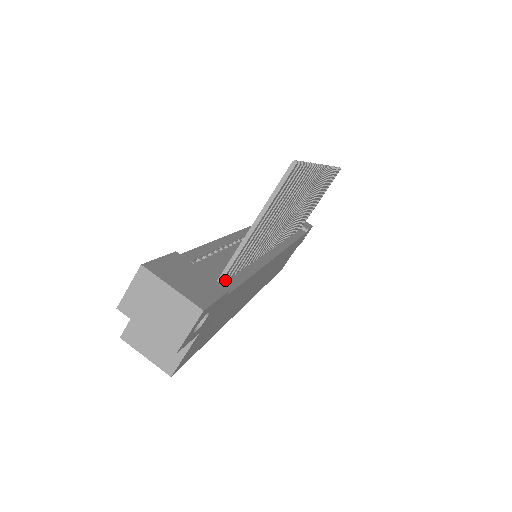
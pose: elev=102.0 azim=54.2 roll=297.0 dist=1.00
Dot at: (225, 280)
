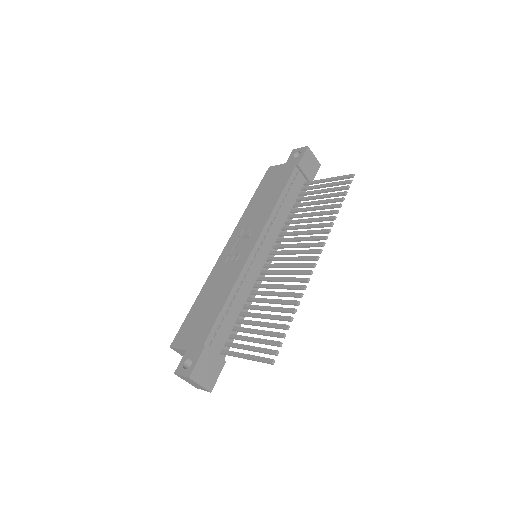
Dot at: (226, 346)
